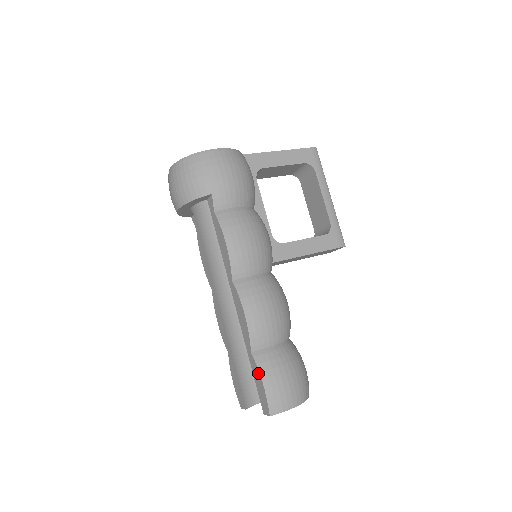
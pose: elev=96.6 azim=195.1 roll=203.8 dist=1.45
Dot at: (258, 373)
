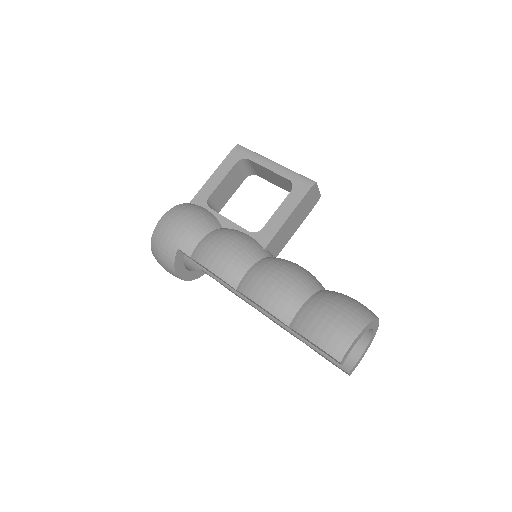
Dot at: occluded
